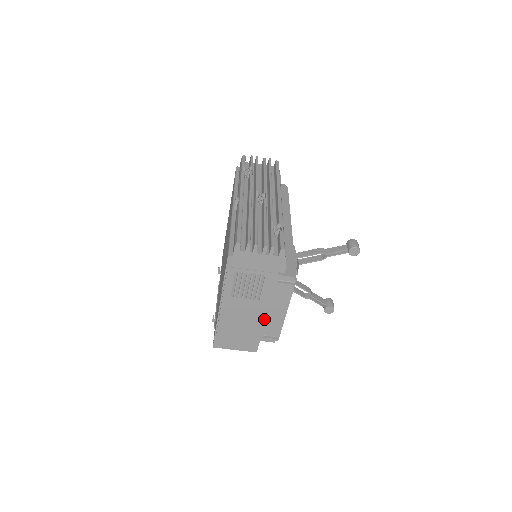
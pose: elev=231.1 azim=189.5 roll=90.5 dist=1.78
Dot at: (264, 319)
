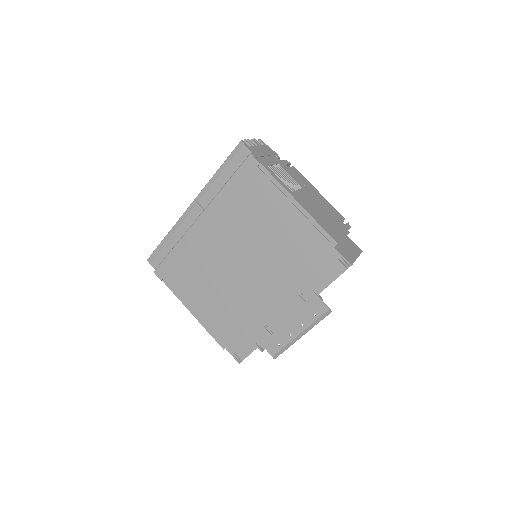
Dot at: (323, 206)
